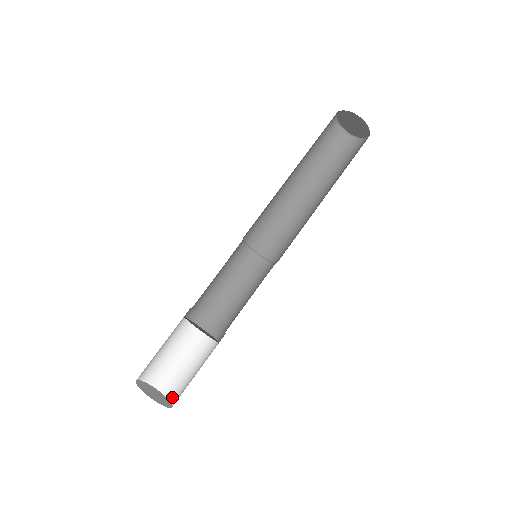
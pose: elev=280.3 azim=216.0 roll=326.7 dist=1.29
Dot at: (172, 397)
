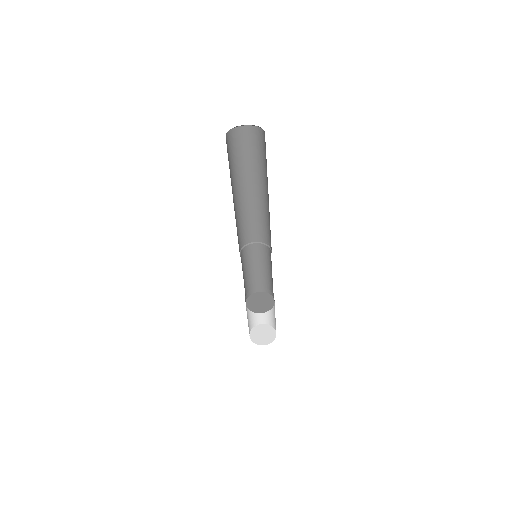
Dot at: (268, 323)
